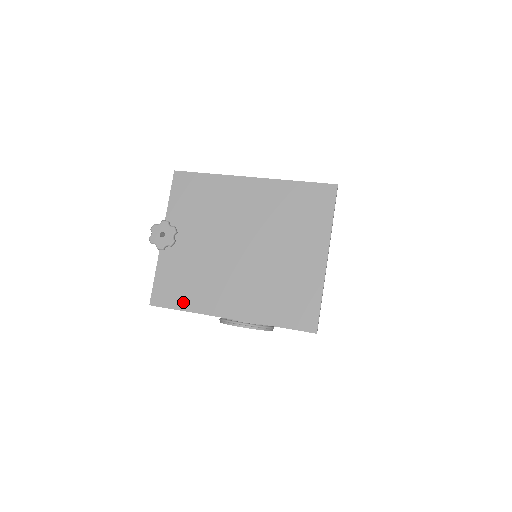
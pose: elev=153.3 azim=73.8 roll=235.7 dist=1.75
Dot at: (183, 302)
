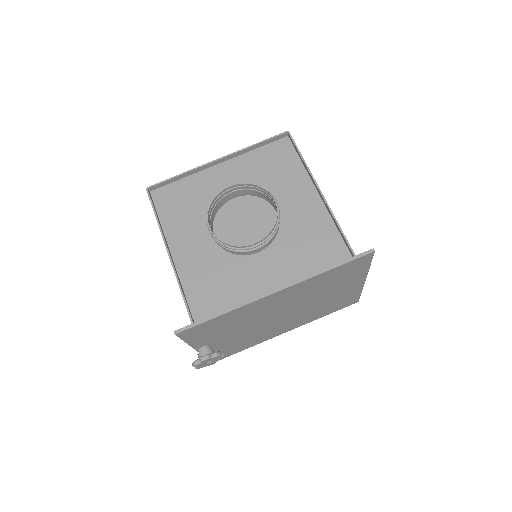
Dot at: (243, 349)
